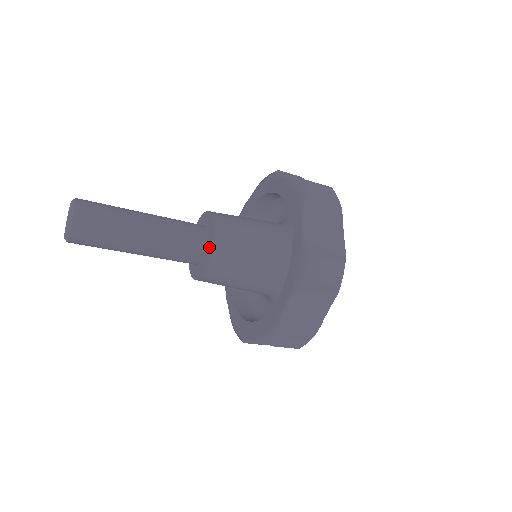
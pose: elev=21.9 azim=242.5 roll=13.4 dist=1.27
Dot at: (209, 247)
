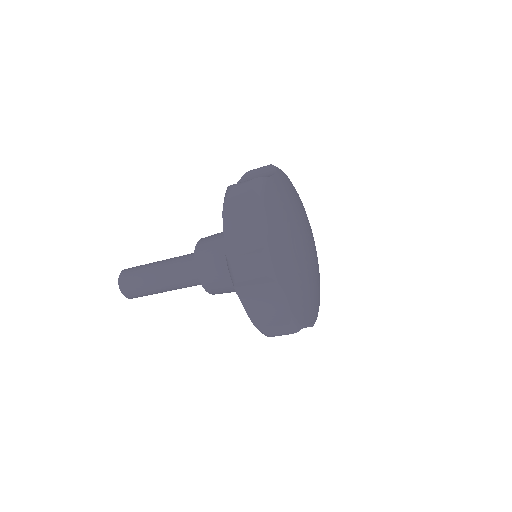
Dot at: occluded
